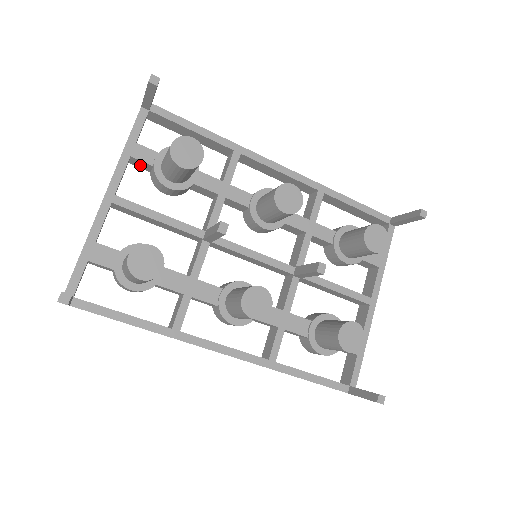
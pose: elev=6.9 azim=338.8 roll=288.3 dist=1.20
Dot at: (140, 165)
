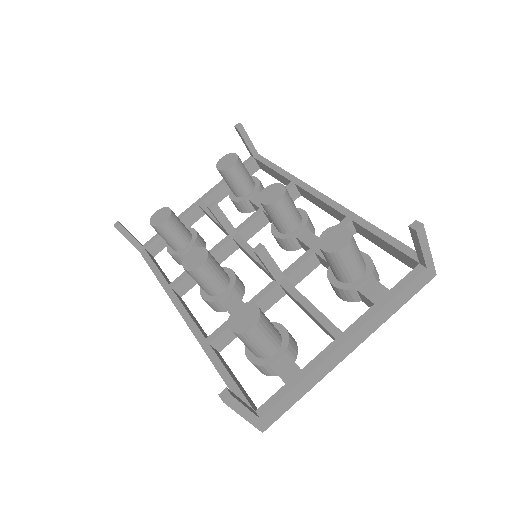
Dot at: occluded
